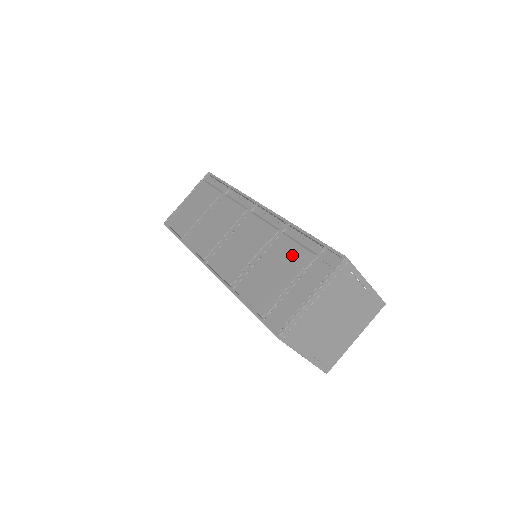
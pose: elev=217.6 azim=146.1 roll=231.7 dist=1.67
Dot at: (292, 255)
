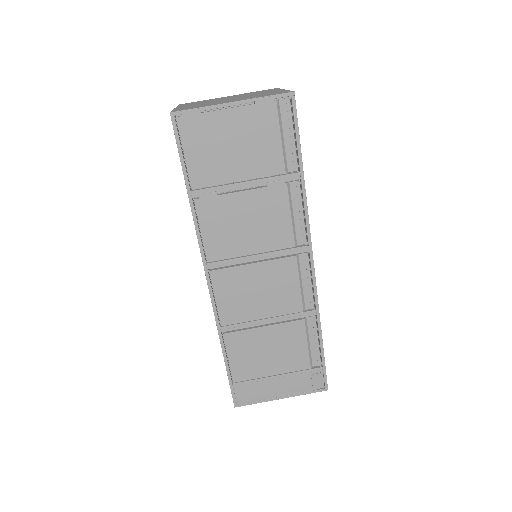
Dot at: (295, 352)
